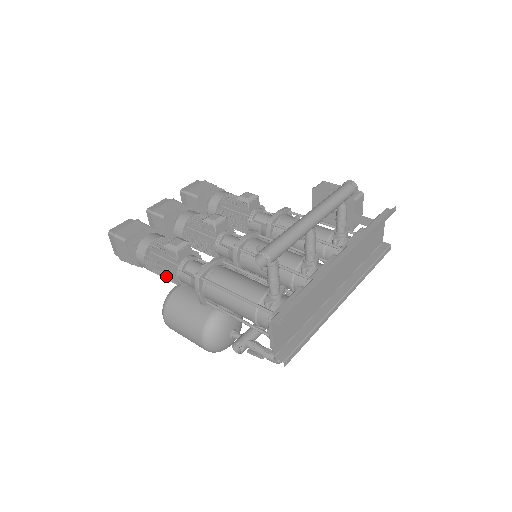
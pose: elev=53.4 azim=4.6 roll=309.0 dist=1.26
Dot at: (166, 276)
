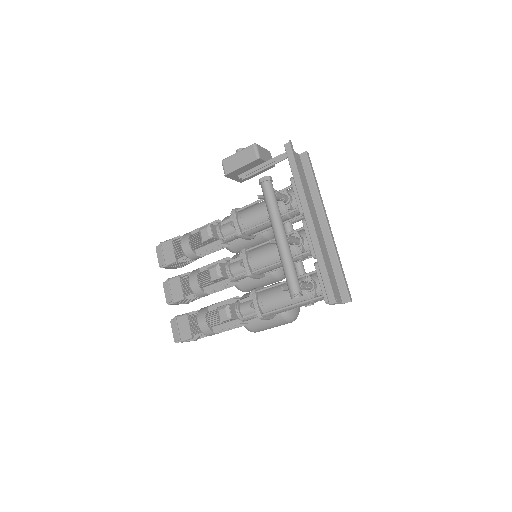
Dot at: (238, 327)
